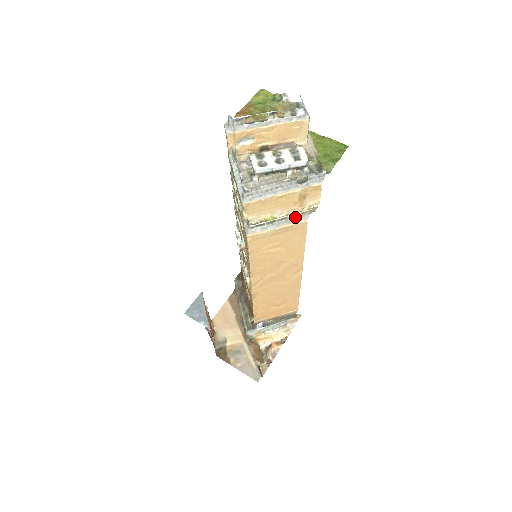
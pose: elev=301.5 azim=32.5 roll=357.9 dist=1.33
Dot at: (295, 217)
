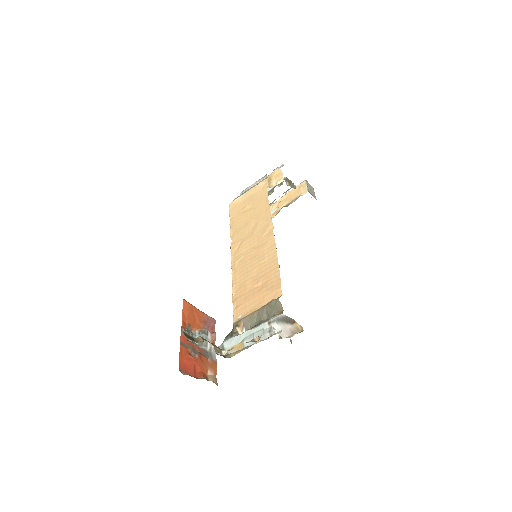
Dot at: occluded
